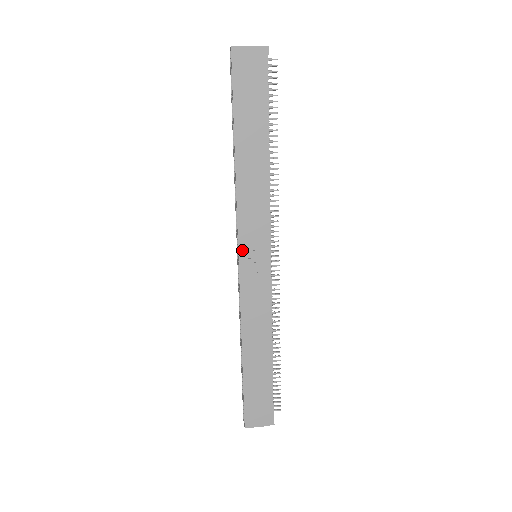
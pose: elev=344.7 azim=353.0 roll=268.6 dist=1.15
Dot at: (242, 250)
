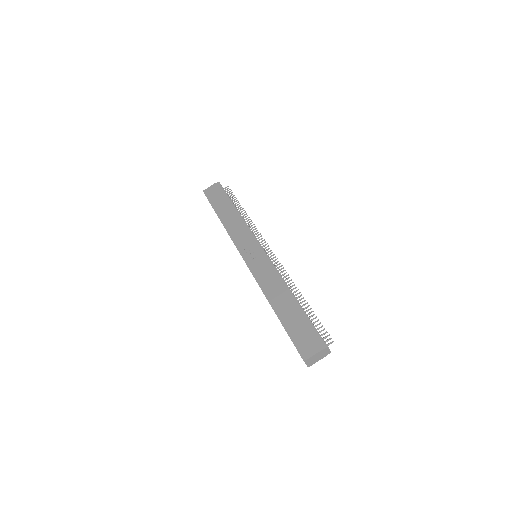
Dot at: (243, 254)
